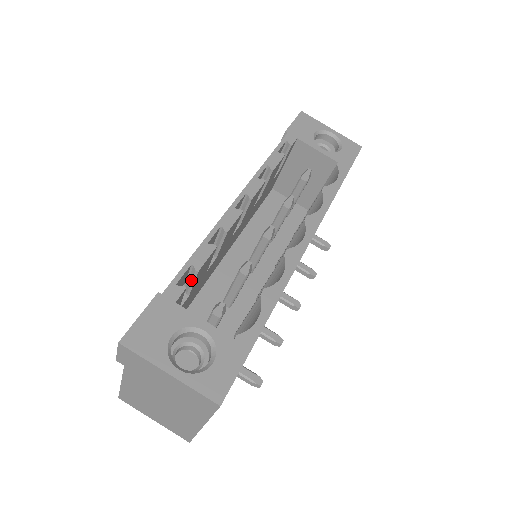
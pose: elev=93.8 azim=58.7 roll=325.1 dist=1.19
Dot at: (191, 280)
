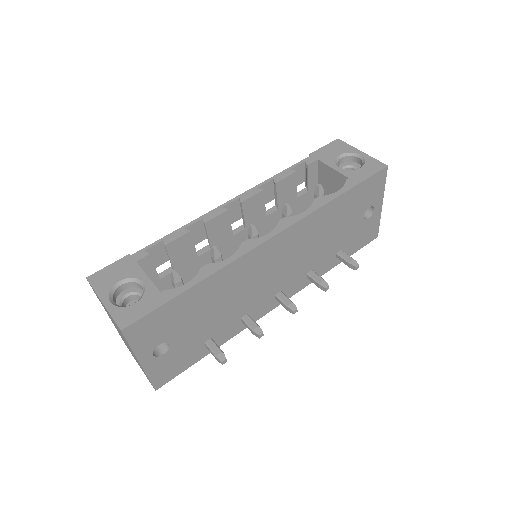
Dot at: (168, 255)
